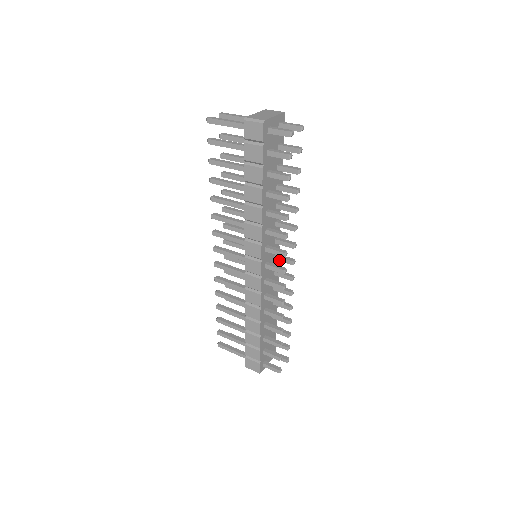
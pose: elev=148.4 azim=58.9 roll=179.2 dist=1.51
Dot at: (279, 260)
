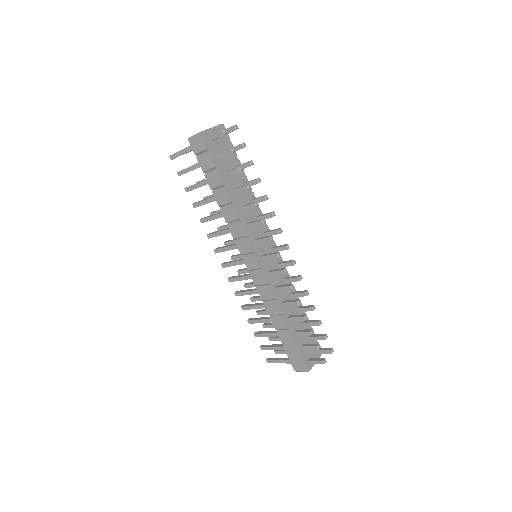
Dot at: (276, 251)
